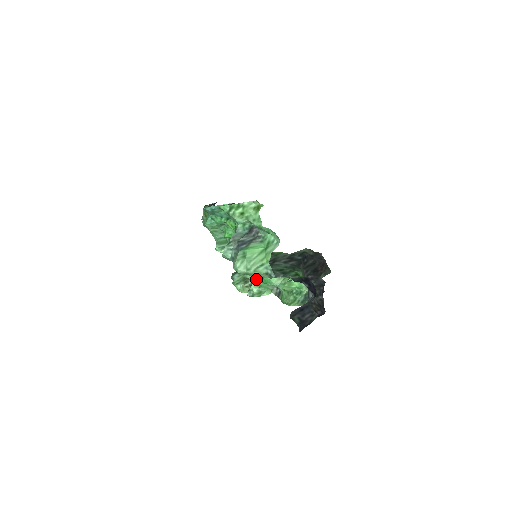
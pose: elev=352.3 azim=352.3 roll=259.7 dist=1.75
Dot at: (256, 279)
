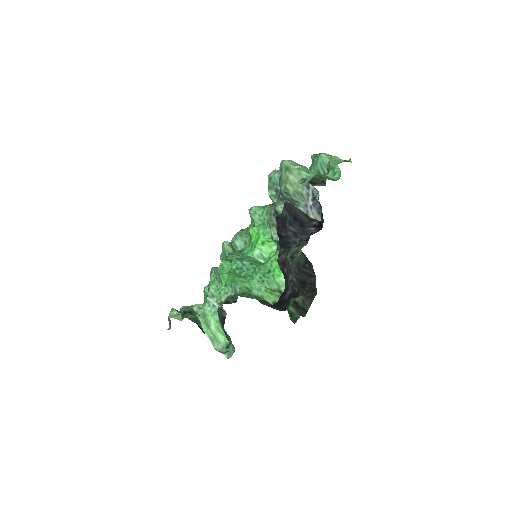
Dot at: (227, 275)
